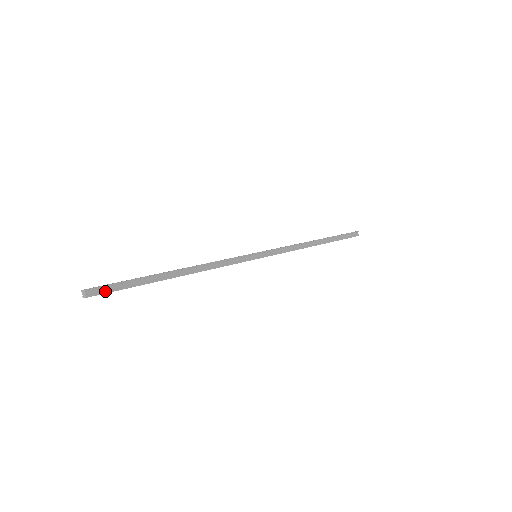
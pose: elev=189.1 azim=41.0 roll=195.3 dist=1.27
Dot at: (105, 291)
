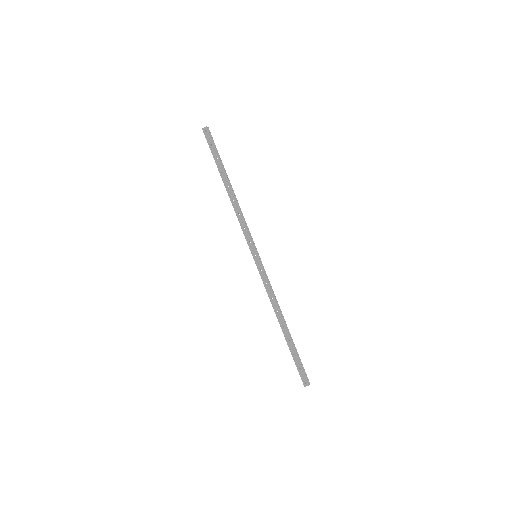
Dot at: (211, 137)
